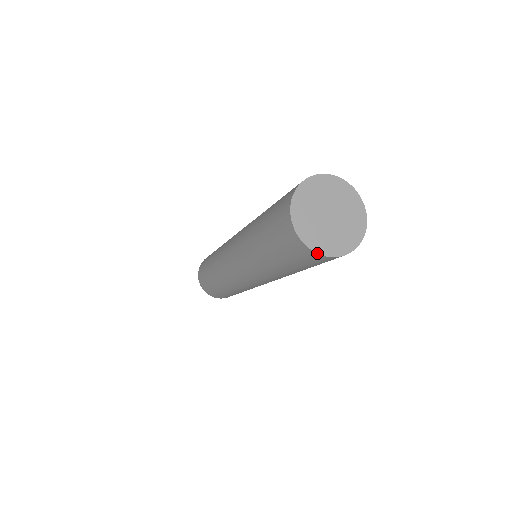
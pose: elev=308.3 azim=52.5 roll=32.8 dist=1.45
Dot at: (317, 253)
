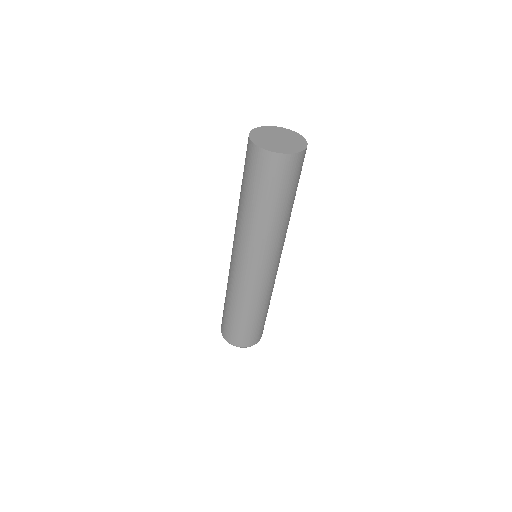
Dot at: (284, 154)
